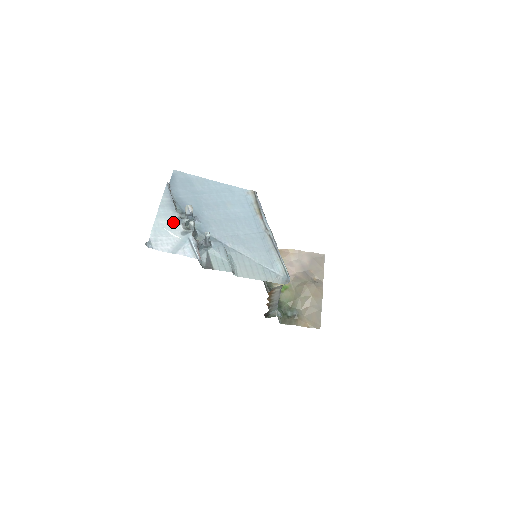
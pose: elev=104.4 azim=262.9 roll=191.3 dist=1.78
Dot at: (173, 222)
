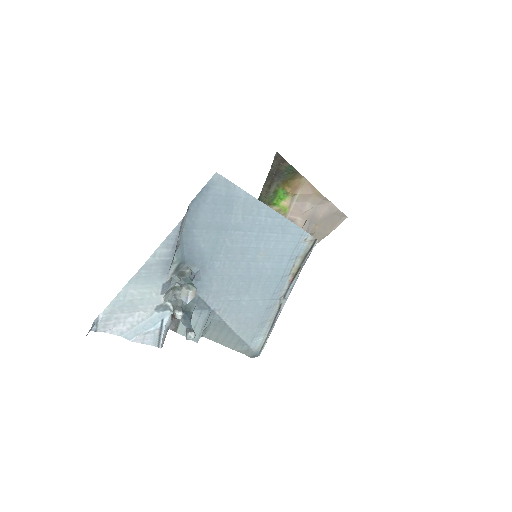
Dot at: (153, 291)
